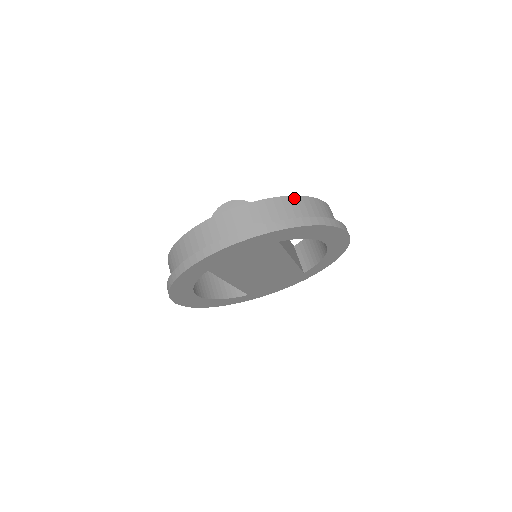
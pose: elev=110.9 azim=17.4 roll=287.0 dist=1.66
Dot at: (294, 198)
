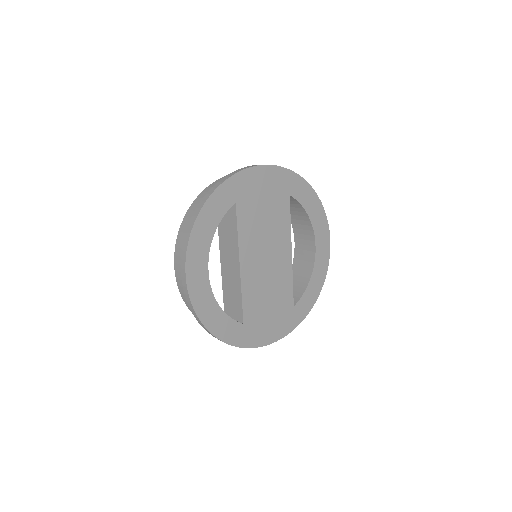
Dot at: occluded
